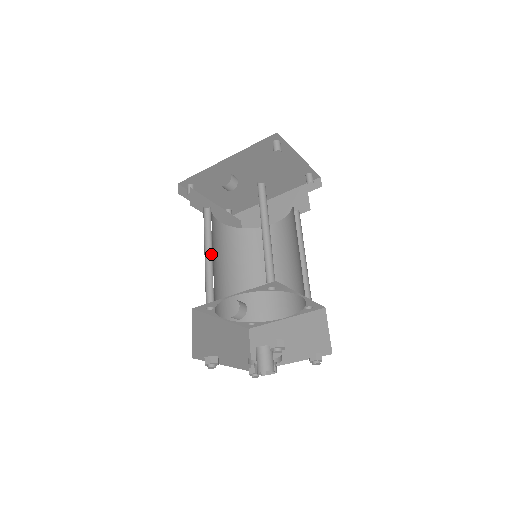
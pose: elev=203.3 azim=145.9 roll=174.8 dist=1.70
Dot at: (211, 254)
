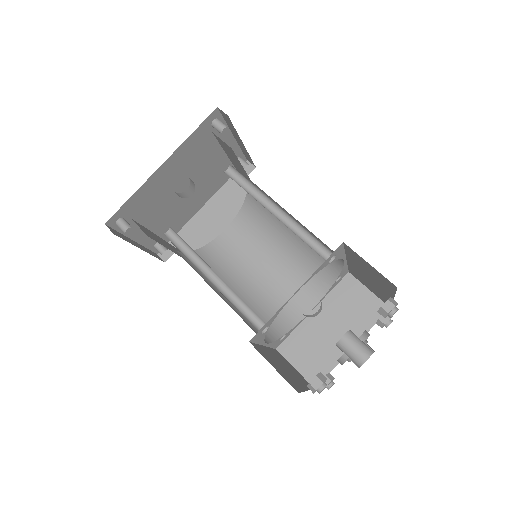
Dot at: (213, 276)
